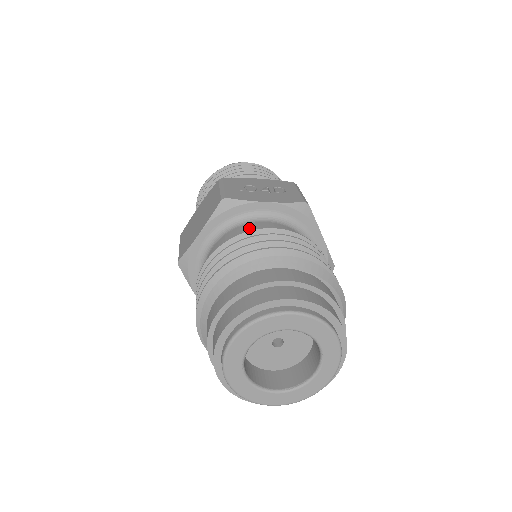
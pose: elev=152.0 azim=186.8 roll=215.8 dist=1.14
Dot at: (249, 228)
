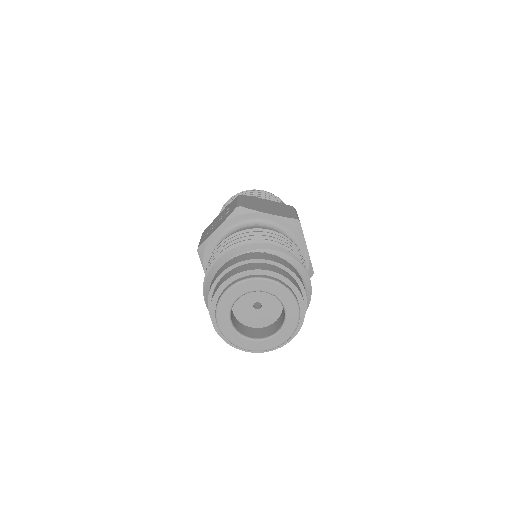
Dot at: occluded
